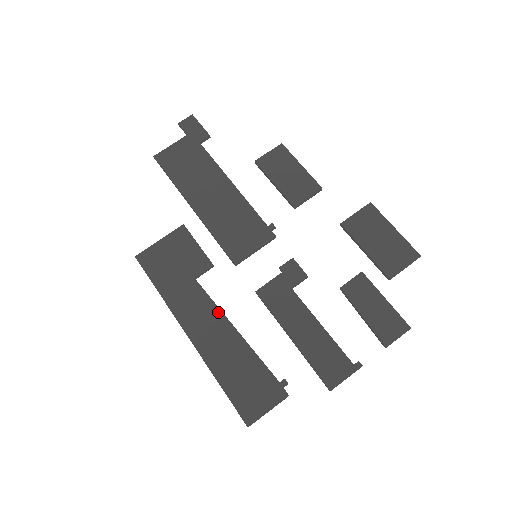
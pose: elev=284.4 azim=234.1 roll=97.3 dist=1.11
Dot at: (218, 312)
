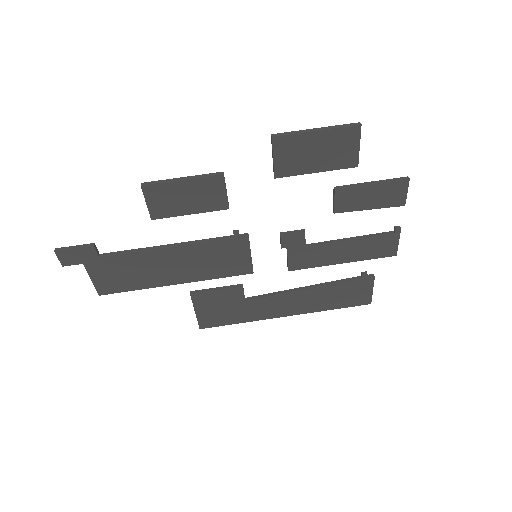
Dot at: (284, 296)
